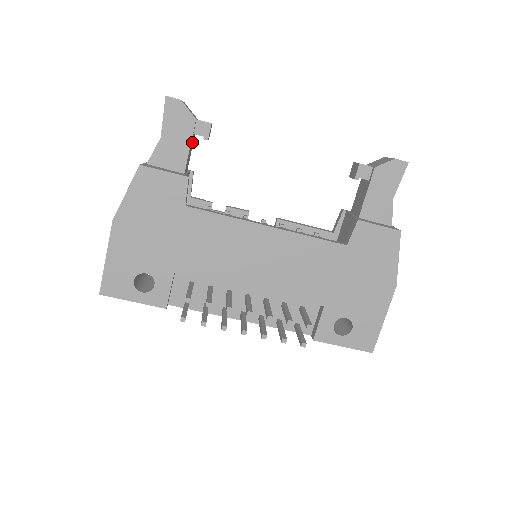
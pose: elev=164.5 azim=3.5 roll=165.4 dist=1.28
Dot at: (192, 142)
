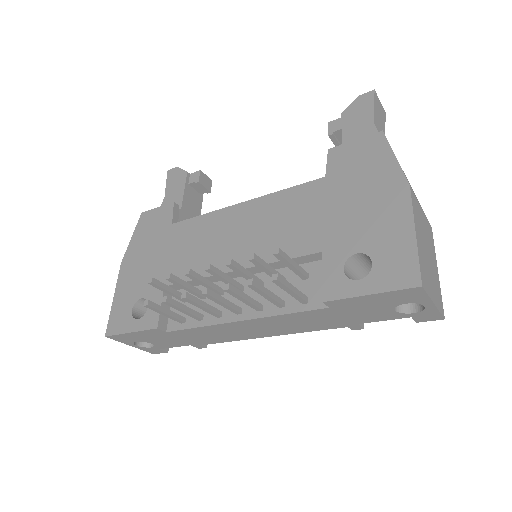
Dot at: (195, 197)
